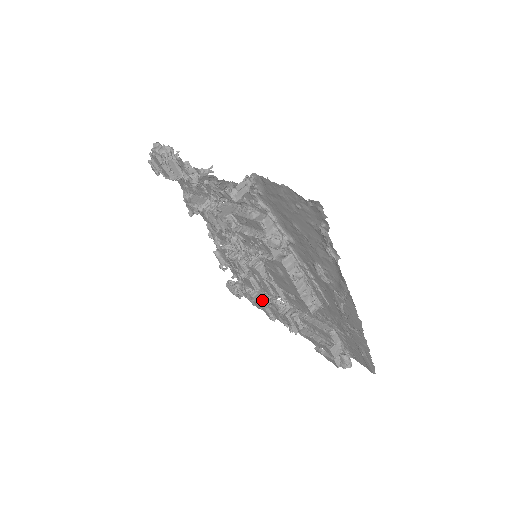
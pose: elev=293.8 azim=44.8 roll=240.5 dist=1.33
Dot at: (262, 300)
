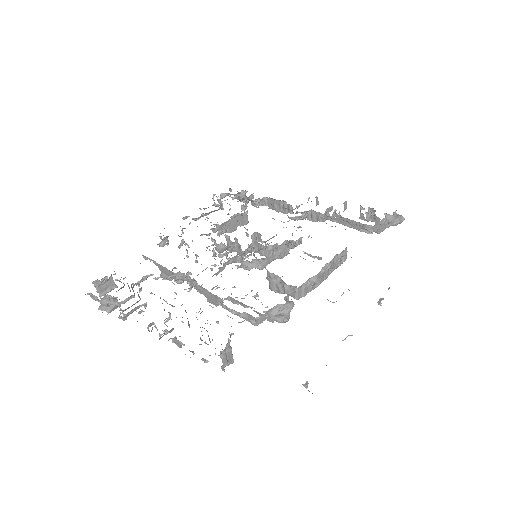
Dot at: (278, 208)
